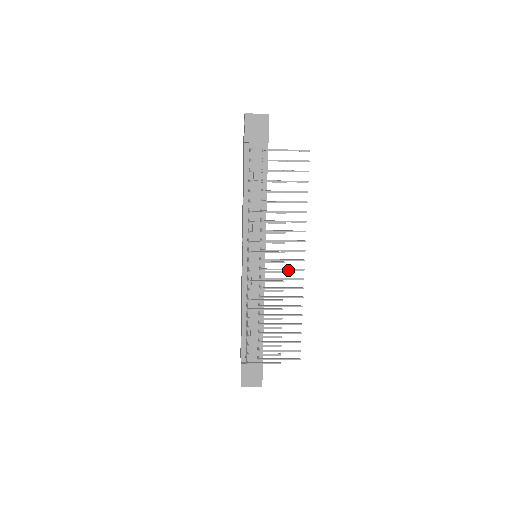
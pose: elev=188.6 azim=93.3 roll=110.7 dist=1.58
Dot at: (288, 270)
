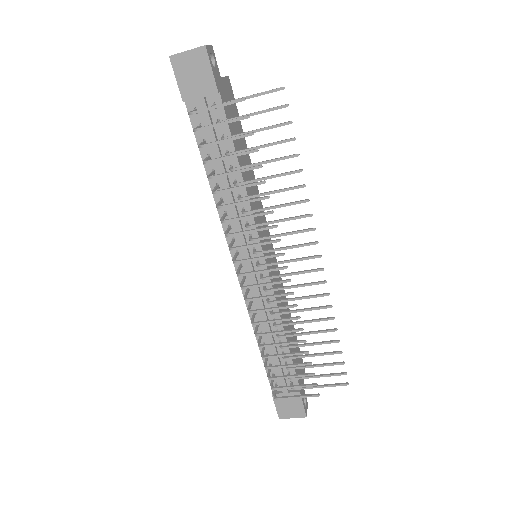
Dot at: occluded
